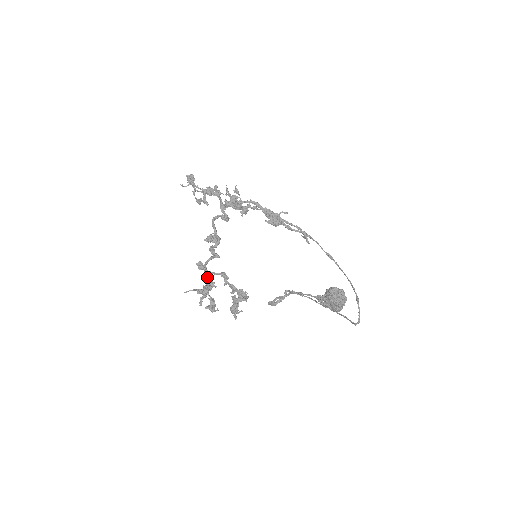
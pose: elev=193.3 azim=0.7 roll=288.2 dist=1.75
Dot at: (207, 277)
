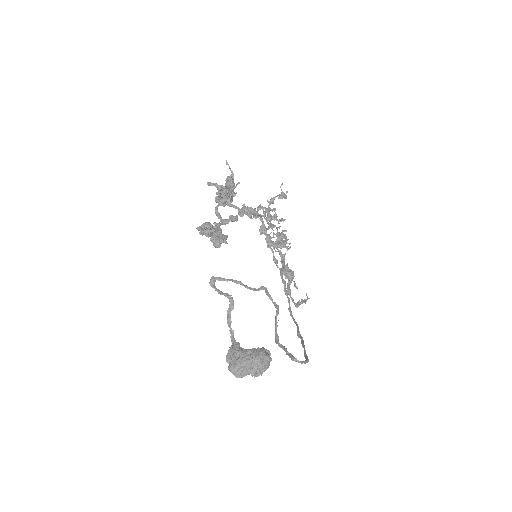
Dot at: occluded
